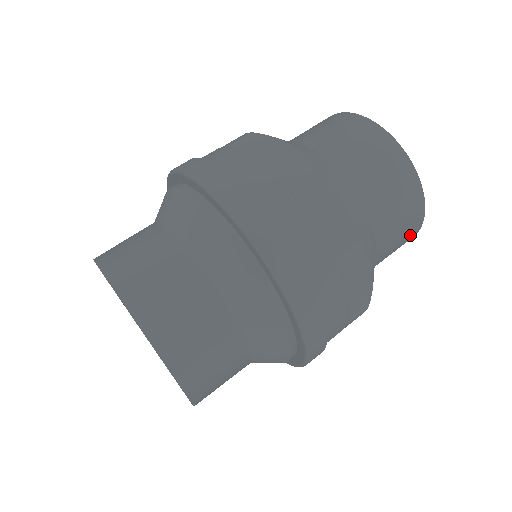
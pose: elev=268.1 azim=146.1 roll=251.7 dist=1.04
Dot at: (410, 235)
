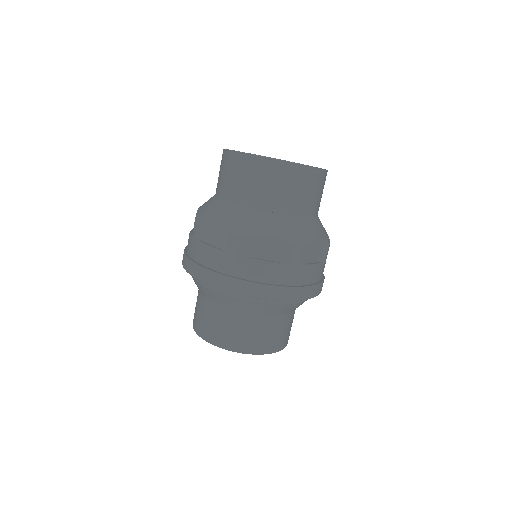
Dot at: (323, 181)
